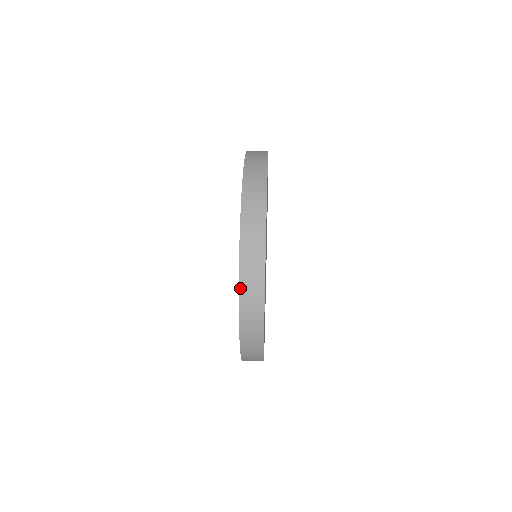
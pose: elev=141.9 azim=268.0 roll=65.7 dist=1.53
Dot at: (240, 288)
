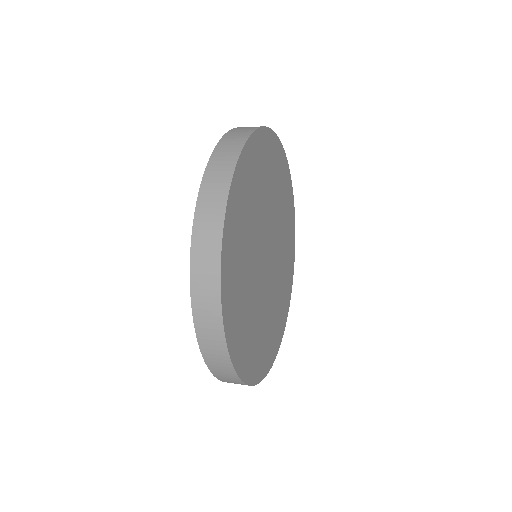
Dot at: (196, 212)
